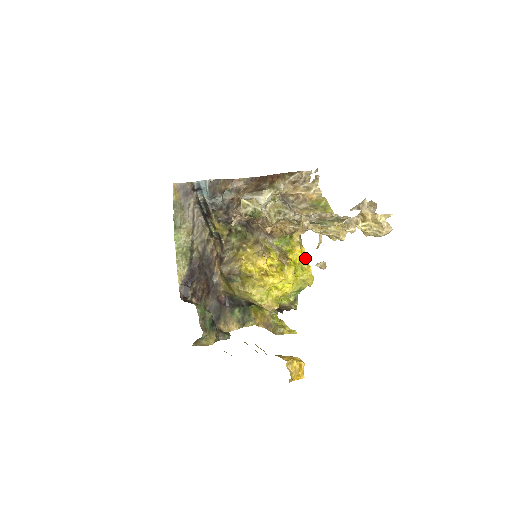
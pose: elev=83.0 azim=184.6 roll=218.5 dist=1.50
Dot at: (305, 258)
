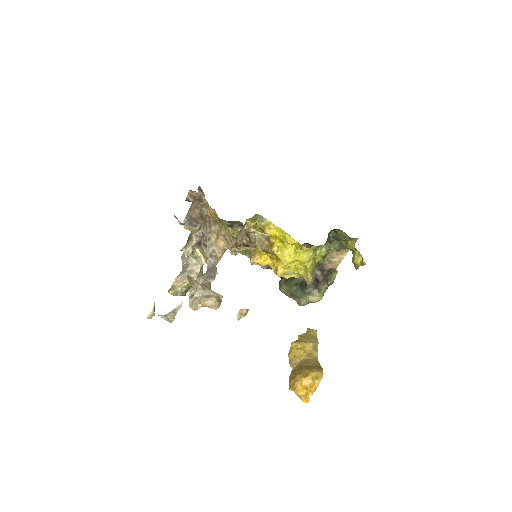
Dot at: (283, 233)
